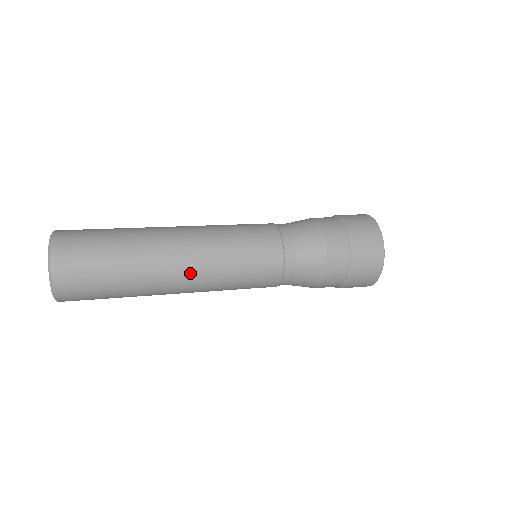
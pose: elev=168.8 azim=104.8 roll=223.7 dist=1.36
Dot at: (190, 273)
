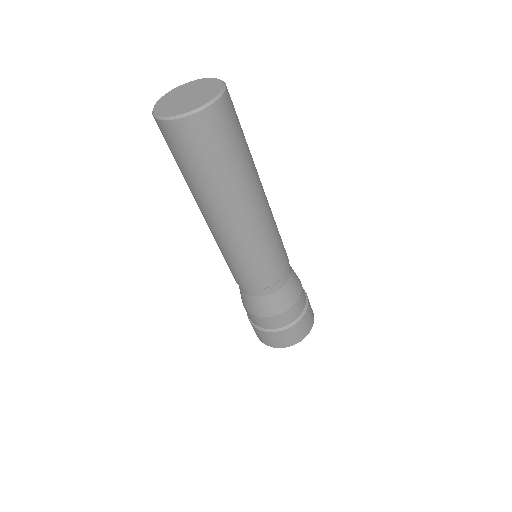
Dot at: occluded
